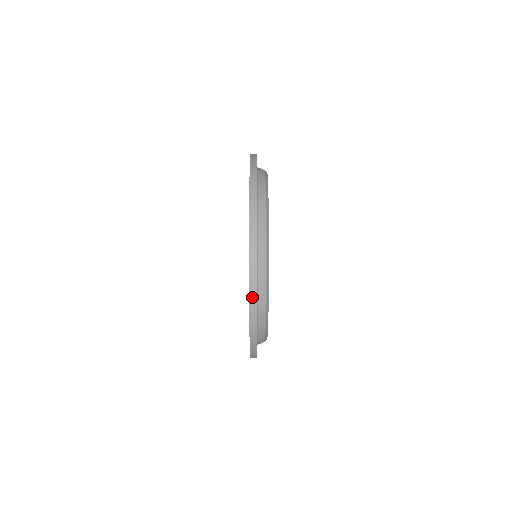
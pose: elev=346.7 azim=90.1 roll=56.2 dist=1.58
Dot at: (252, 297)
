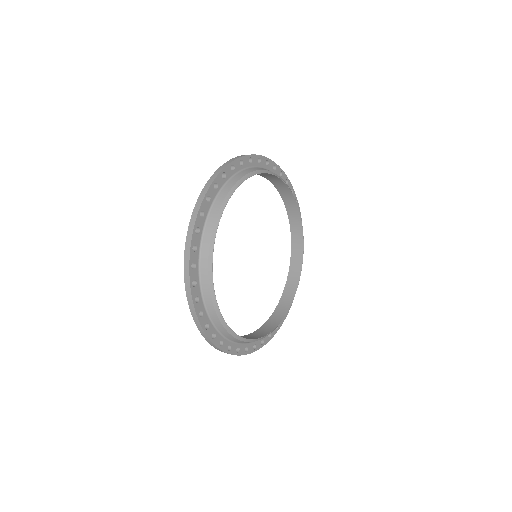
Dot at: (186, 255)
